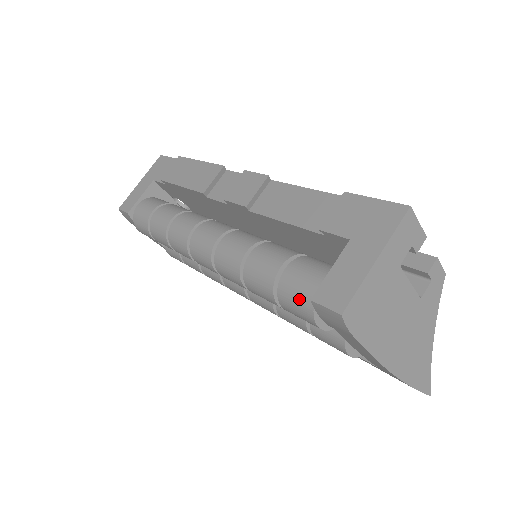
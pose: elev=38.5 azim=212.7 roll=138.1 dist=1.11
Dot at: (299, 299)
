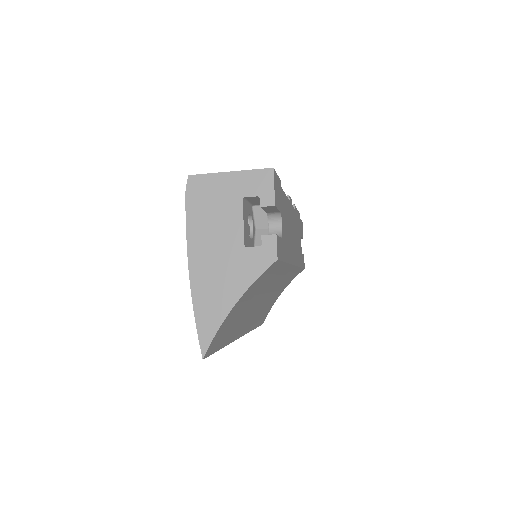
Dot at: occluded
